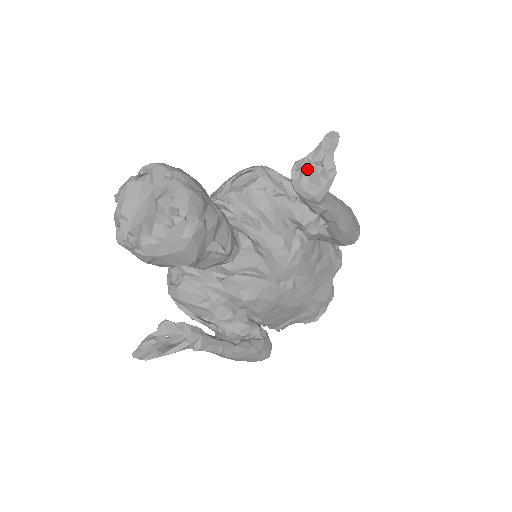
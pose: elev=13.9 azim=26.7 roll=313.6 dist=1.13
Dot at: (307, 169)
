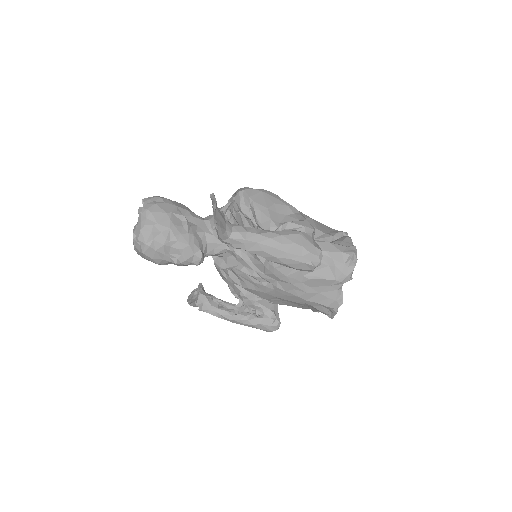
Dot at: occluded
